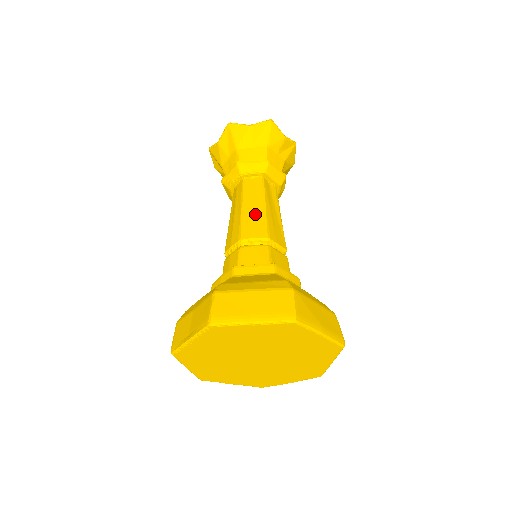
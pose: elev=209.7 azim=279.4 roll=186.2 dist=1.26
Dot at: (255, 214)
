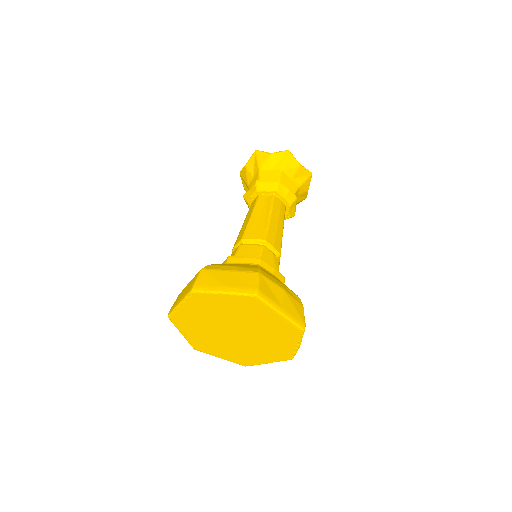
Dot at: (243, 226)
